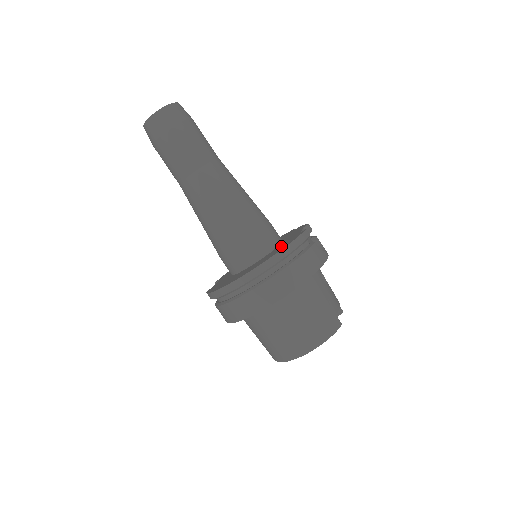
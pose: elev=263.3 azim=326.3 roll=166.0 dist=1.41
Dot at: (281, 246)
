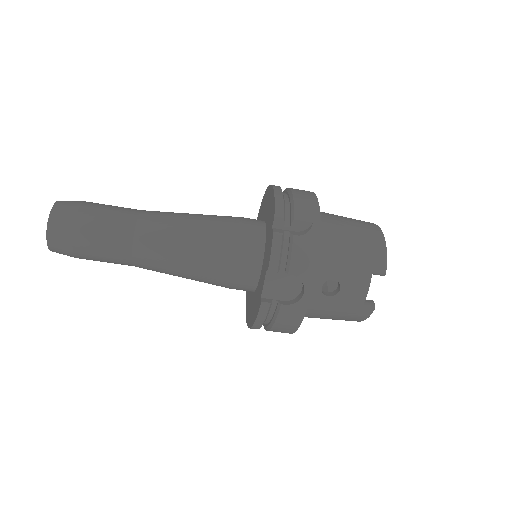
Dot at: (254, 304)
